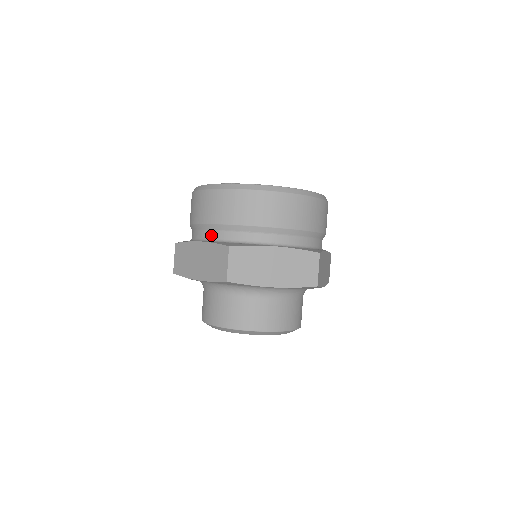
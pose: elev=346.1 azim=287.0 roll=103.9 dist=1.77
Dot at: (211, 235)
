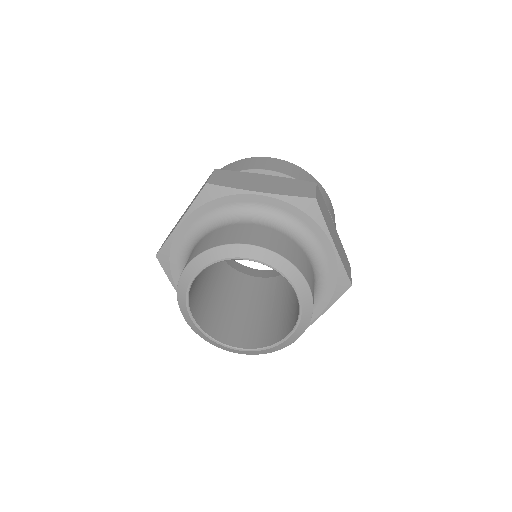
Dot at: occluded
